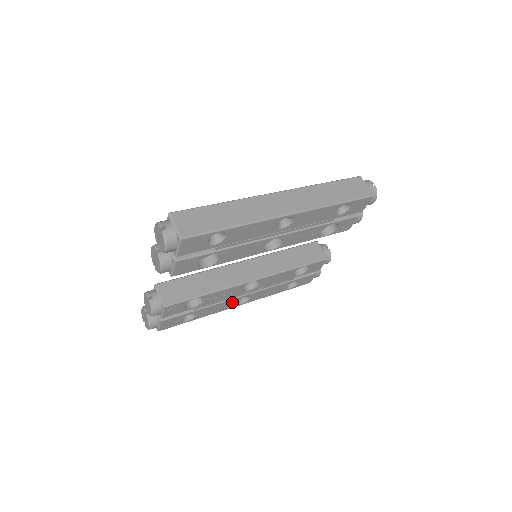
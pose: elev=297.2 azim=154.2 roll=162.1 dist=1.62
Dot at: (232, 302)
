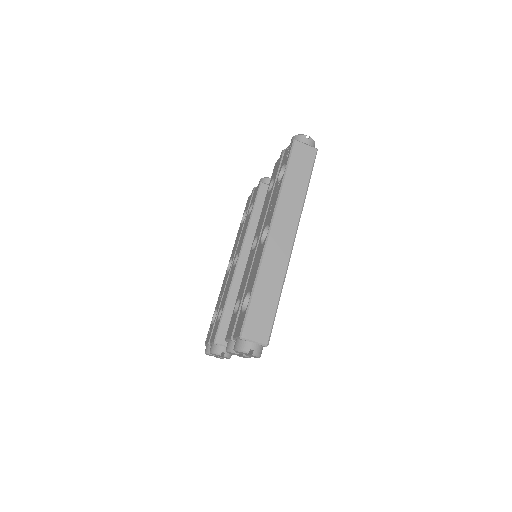
Dot at: occluded
